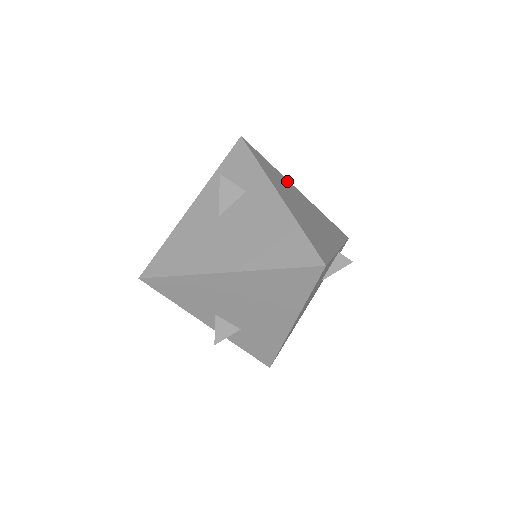
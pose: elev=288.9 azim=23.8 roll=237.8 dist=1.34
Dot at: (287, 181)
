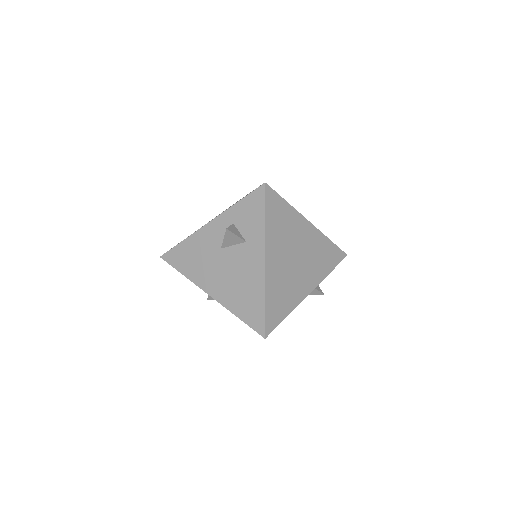
Dot at: (299, 218)
